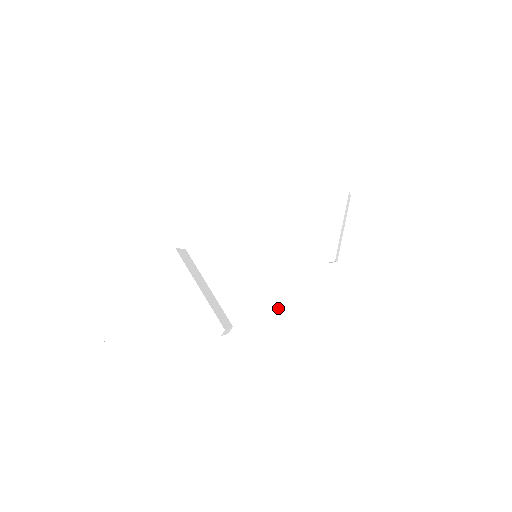
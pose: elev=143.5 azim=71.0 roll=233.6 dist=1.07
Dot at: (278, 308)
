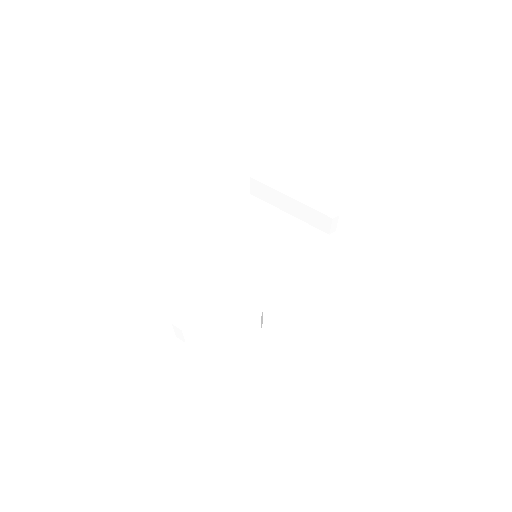
Dot at: (302, 287)
